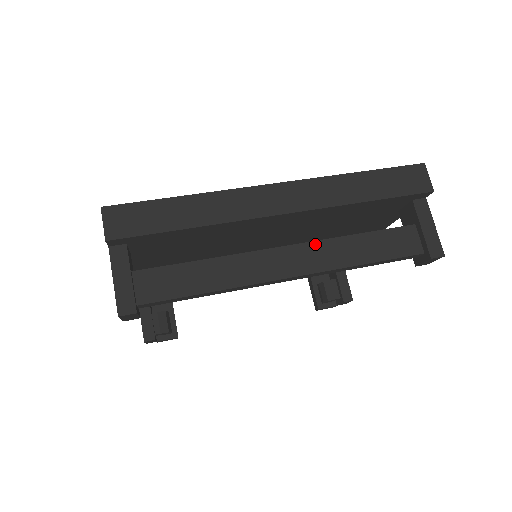
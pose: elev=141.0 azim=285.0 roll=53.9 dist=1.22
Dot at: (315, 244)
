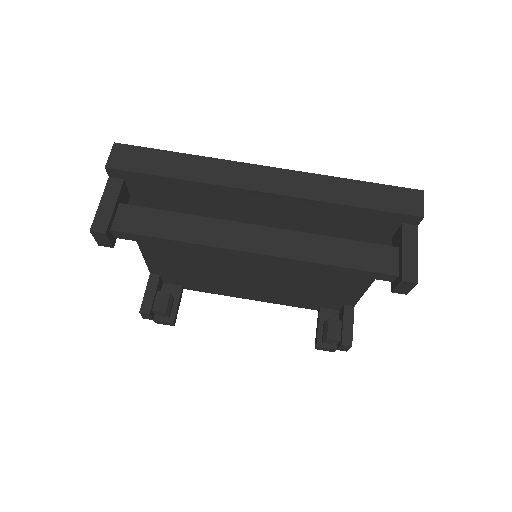
Dot at: (290, 233)
